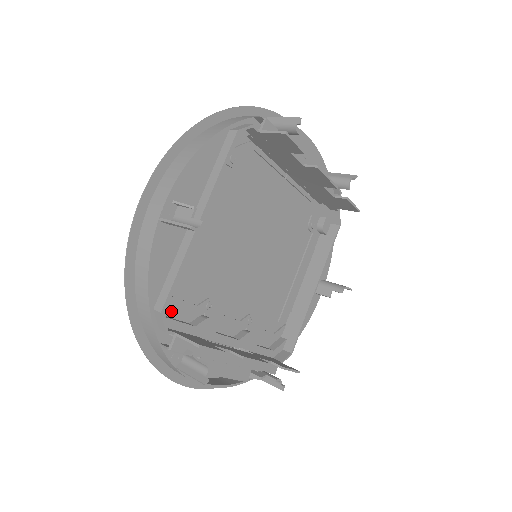
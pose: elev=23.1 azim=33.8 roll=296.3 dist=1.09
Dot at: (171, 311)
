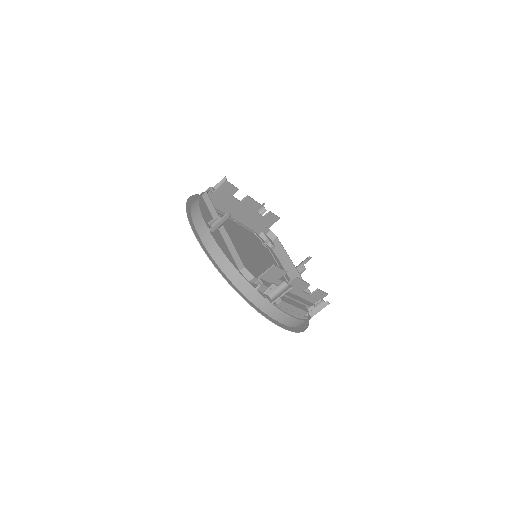
Dot at: occluded
